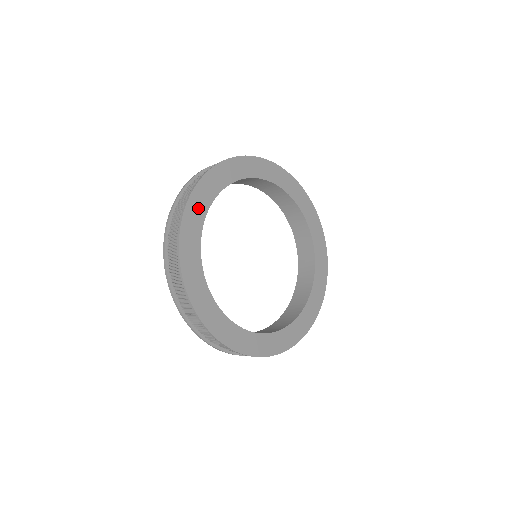
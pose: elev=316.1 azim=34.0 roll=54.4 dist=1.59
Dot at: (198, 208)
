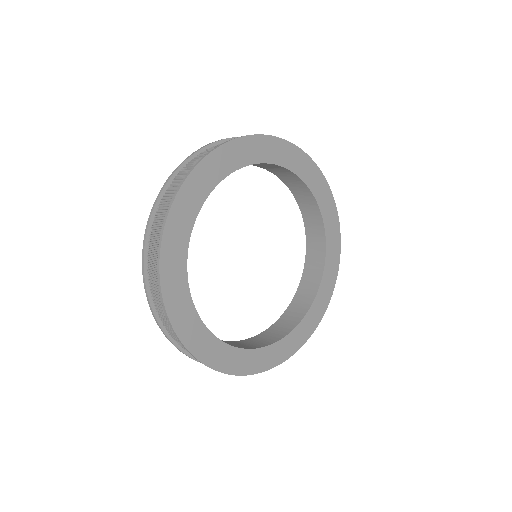
Dot at: (180, 303)
